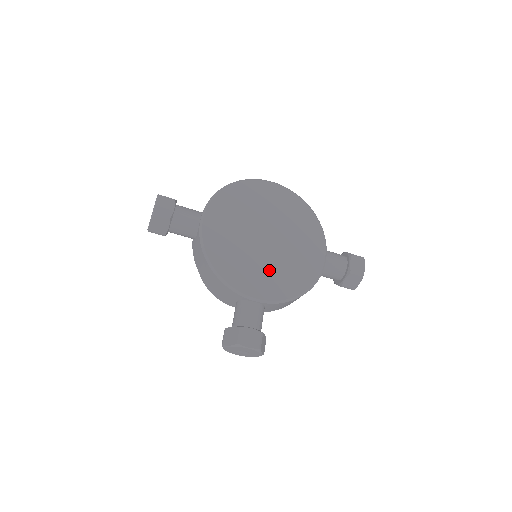
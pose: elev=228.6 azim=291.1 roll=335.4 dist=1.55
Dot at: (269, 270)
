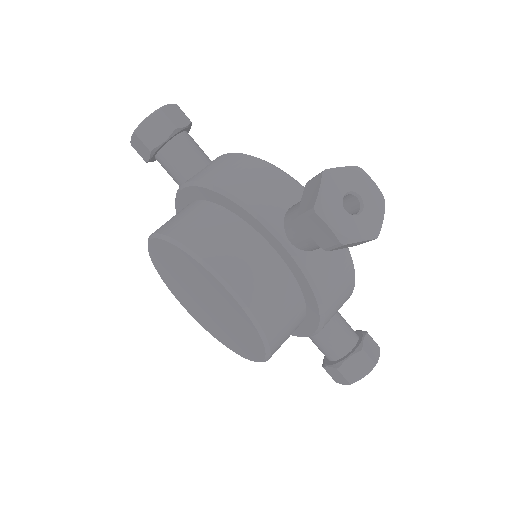
Dot at: occluded
